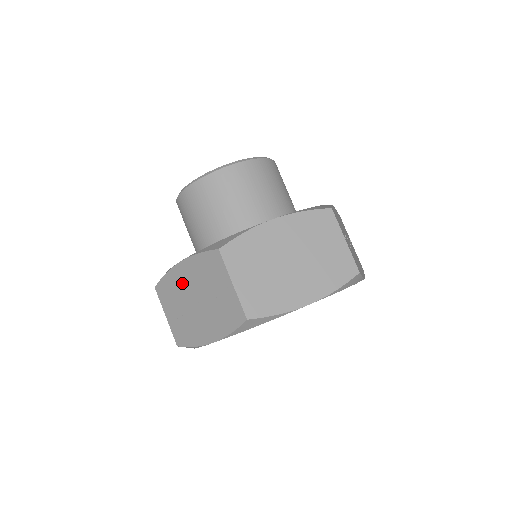
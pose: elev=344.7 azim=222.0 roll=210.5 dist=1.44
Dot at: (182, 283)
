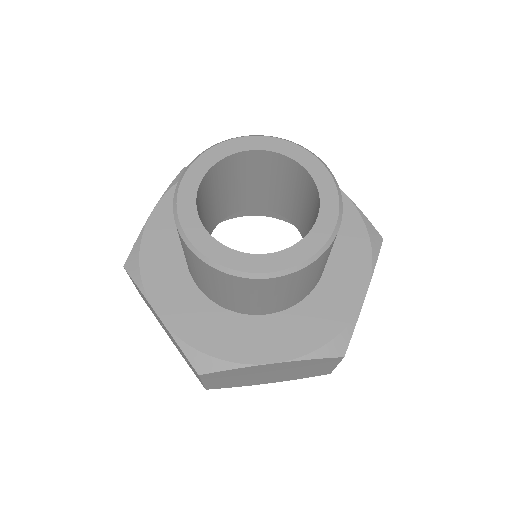
Dot at: occluded
